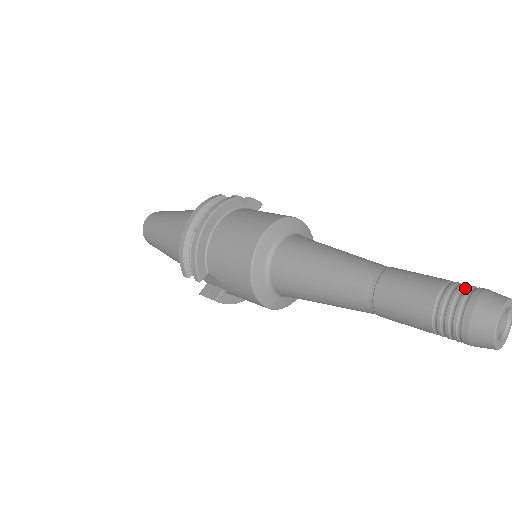
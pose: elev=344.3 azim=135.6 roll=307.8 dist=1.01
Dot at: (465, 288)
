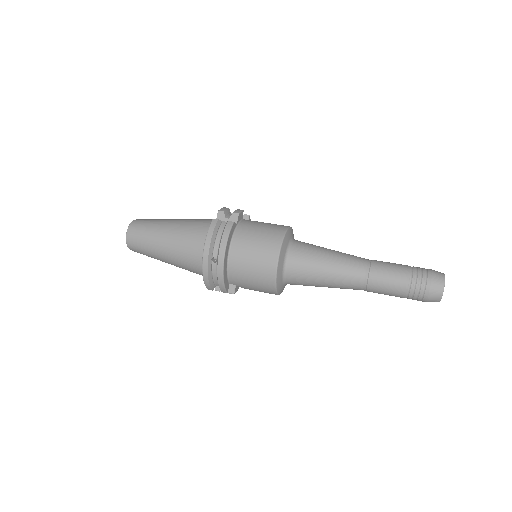
Dot at: (422, 276)
